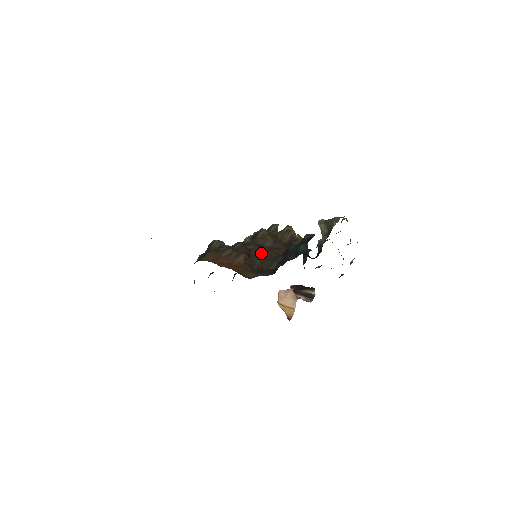
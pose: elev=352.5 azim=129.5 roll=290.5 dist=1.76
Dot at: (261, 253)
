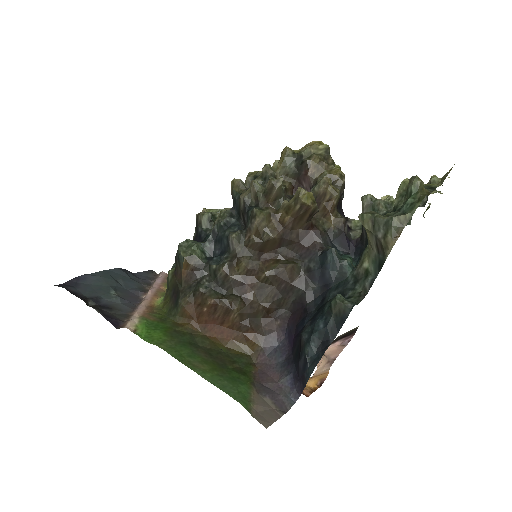
Dot at: (263, 283)
